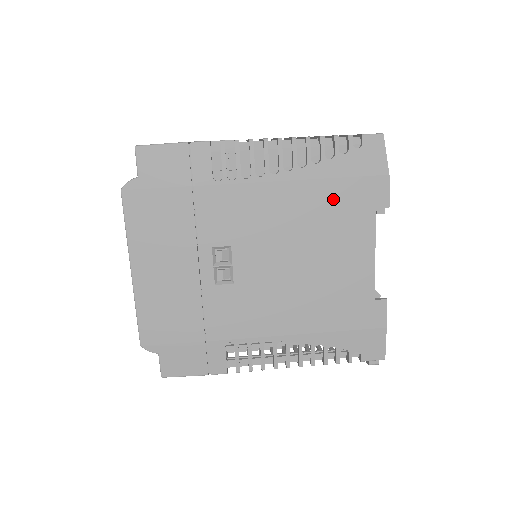
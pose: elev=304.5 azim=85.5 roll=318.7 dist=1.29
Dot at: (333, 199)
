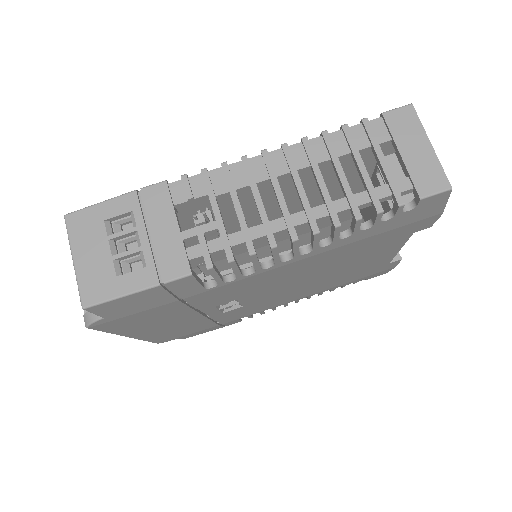
Dot at: (362, 246)
